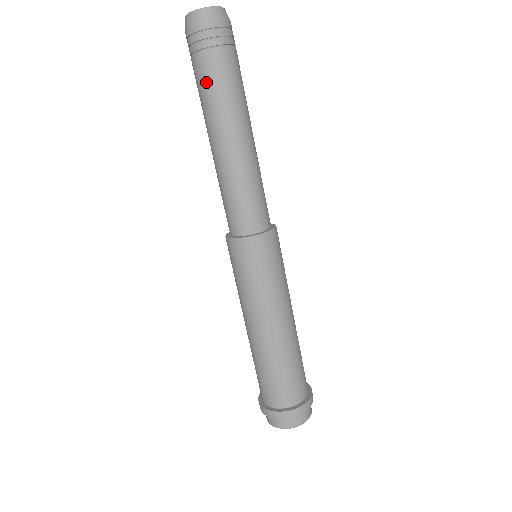
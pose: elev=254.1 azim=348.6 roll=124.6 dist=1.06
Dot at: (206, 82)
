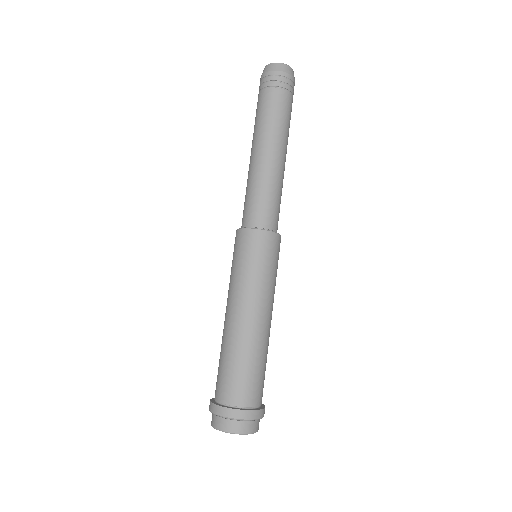
Dot at: (268, 108)
